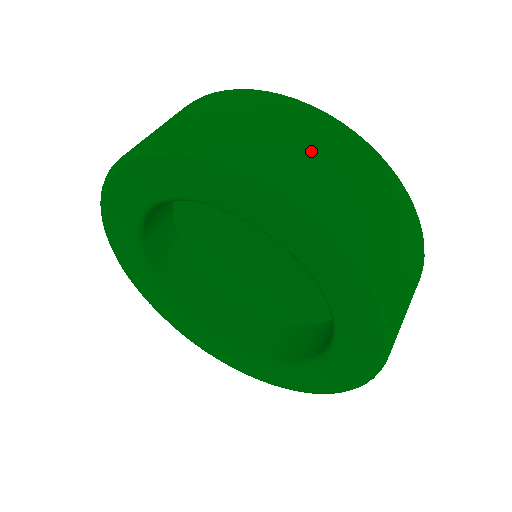
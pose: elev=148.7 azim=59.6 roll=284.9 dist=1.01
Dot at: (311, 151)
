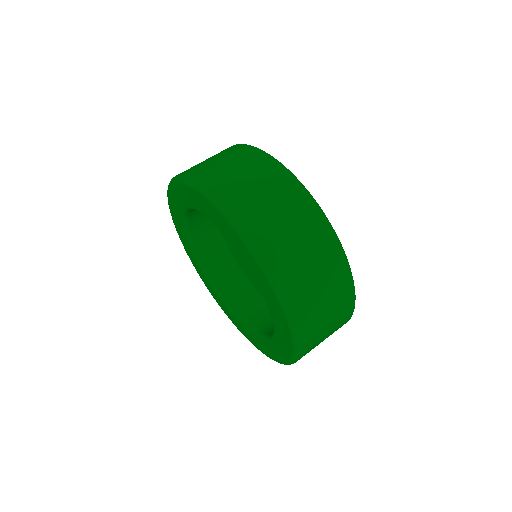
Dot at: (227, 166)
